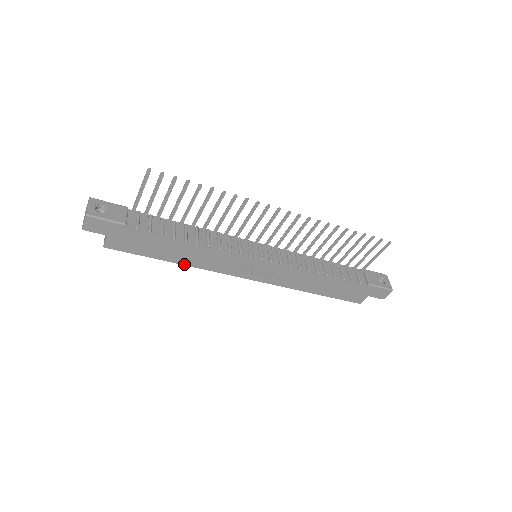
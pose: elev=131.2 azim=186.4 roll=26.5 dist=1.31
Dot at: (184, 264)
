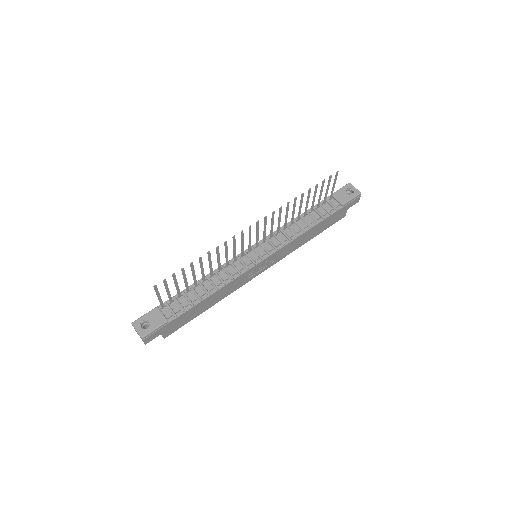
Dot at: (217, 302)
